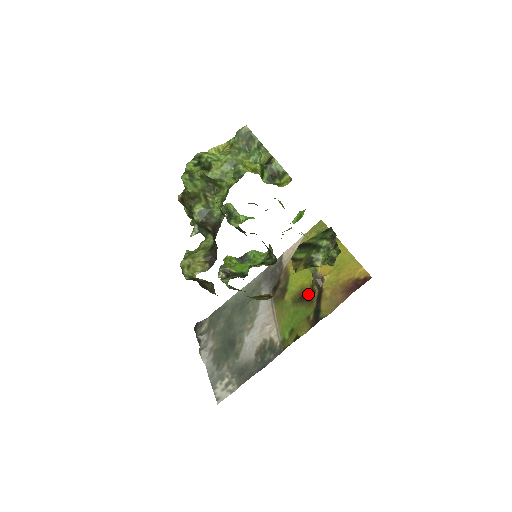
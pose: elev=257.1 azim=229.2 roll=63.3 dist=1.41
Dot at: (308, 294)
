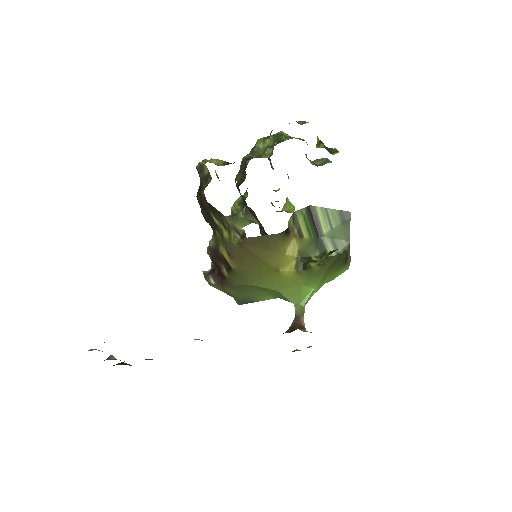
Dot at: occluded
